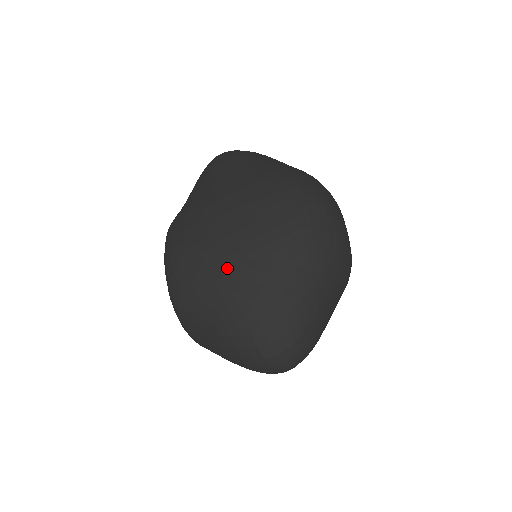
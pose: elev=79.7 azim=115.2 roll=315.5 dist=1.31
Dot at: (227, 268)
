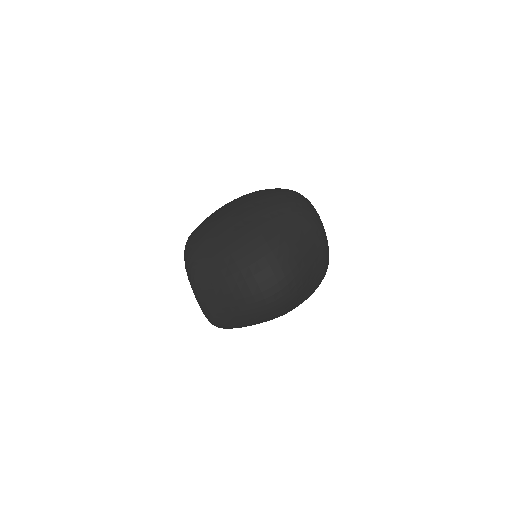
Dot at: (226, 225)
